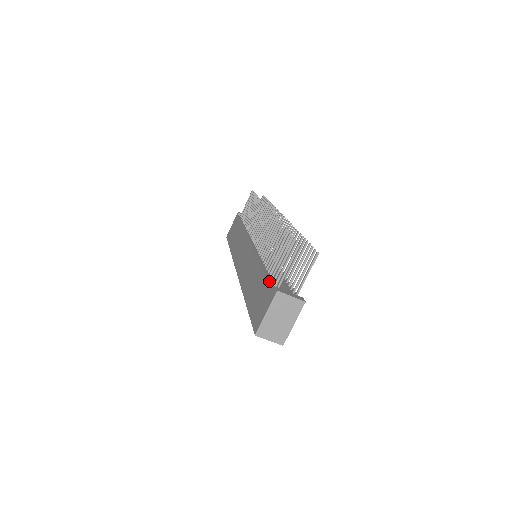
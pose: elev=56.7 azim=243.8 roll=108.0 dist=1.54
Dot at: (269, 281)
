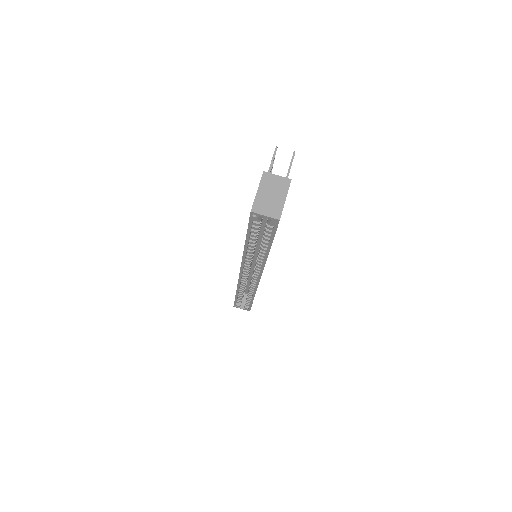
Dot at: occluded
